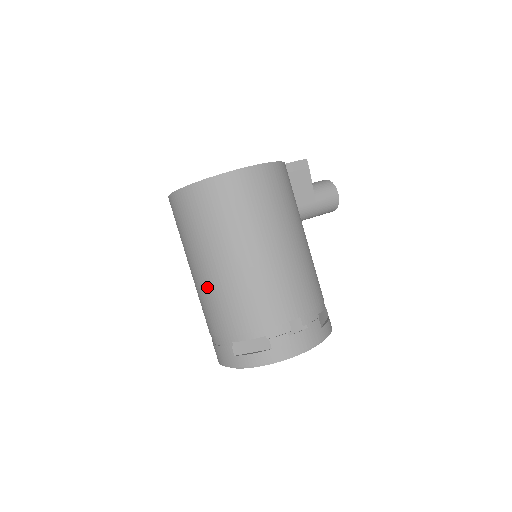
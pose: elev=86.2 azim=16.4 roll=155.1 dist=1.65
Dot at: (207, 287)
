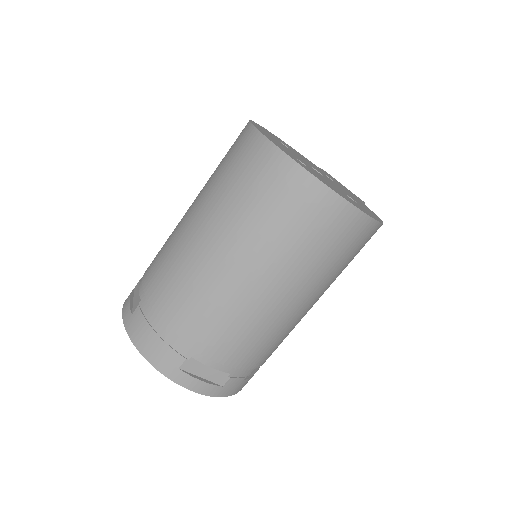
Dot at: (223, 289)
